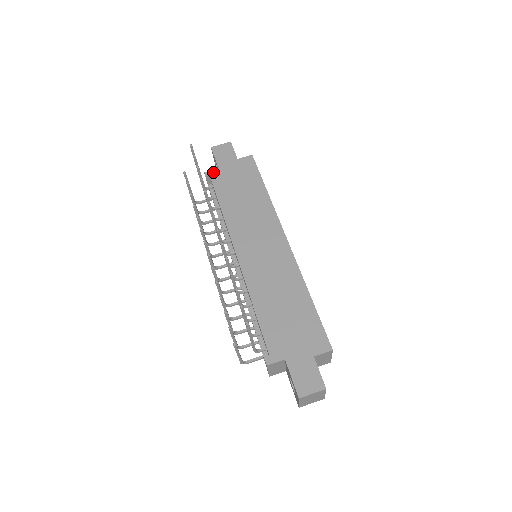
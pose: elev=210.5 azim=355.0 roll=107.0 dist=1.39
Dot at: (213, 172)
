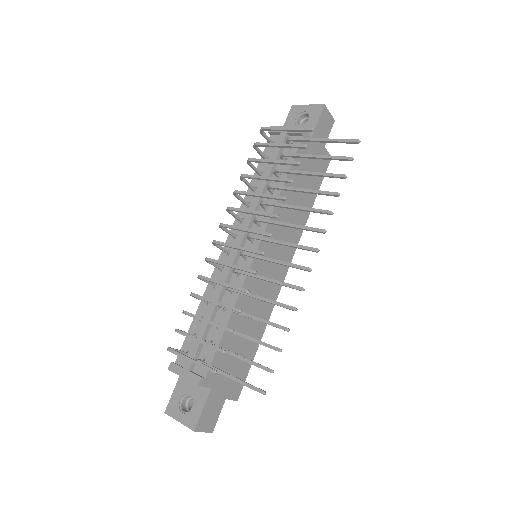
Dot at: (307, 136)
